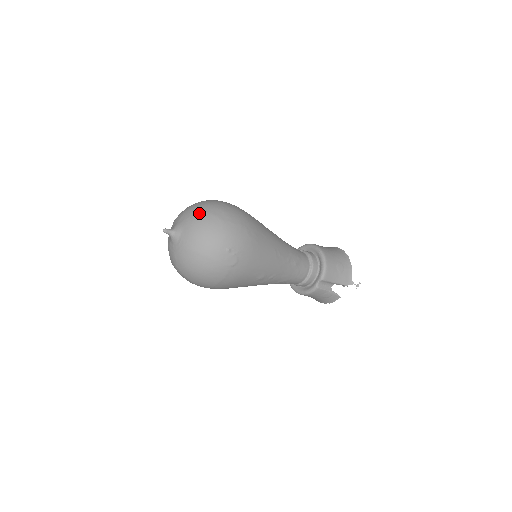
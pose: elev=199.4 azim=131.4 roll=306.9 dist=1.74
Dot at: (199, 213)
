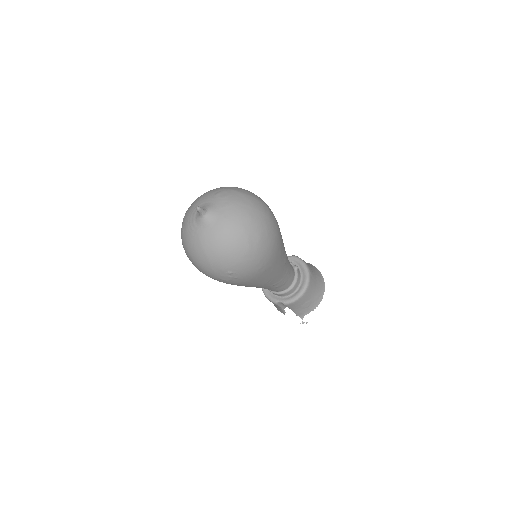
Dot at: (239, 225)
